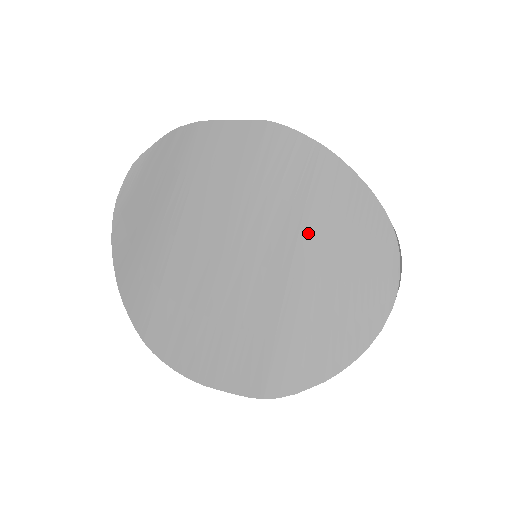
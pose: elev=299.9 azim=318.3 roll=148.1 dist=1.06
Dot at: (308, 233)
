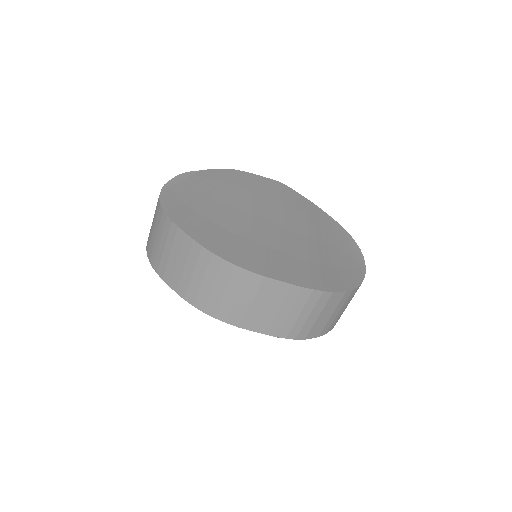
Dot at: (312, 225)
